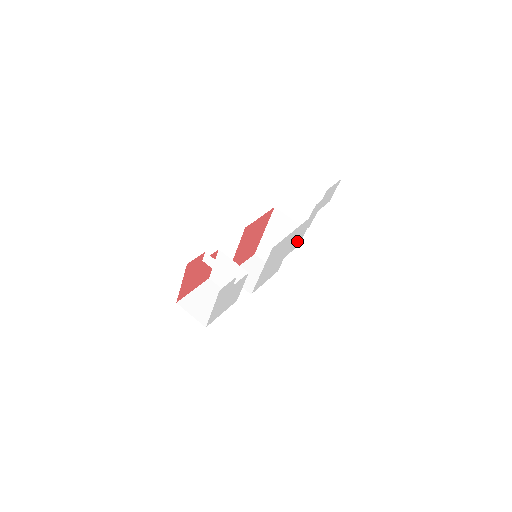
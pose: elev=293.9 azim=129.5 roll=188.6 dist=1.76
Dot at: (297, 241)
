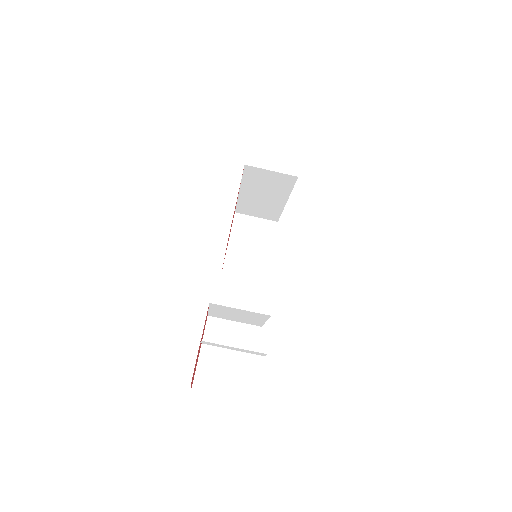
Dot at: occluded
